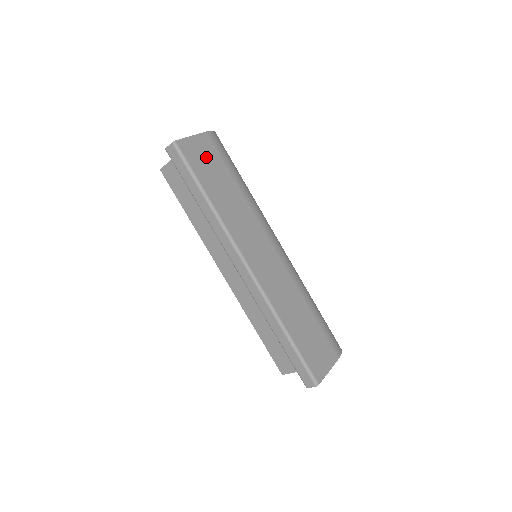
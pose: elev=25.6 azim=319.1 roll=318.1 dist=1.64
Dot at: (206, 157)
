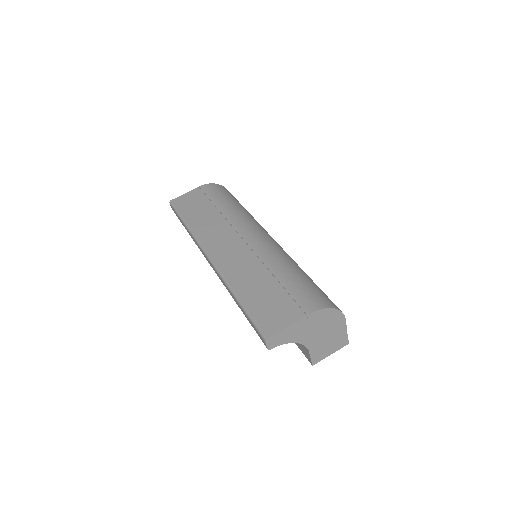
Dot at: (194, 200)
